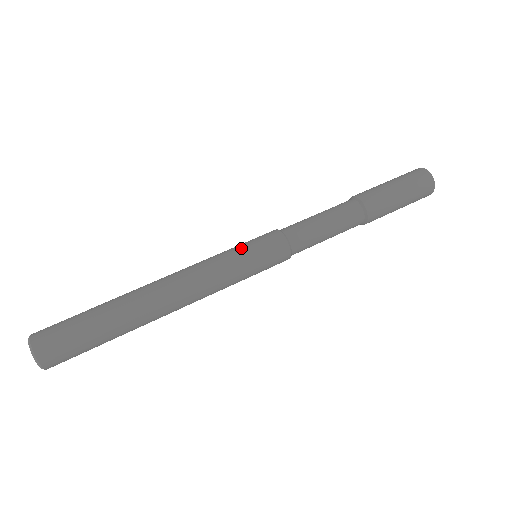
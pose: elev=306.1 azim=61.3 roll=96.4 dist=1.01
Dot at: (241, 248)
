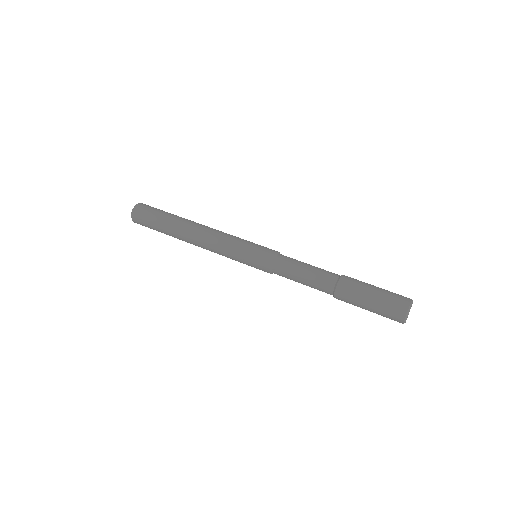
Dot at: (246, 246)
